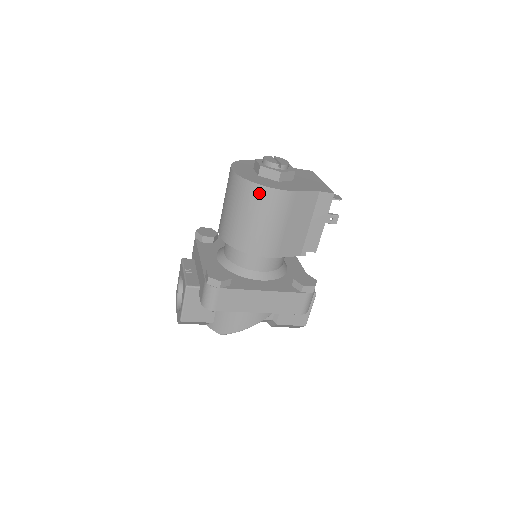
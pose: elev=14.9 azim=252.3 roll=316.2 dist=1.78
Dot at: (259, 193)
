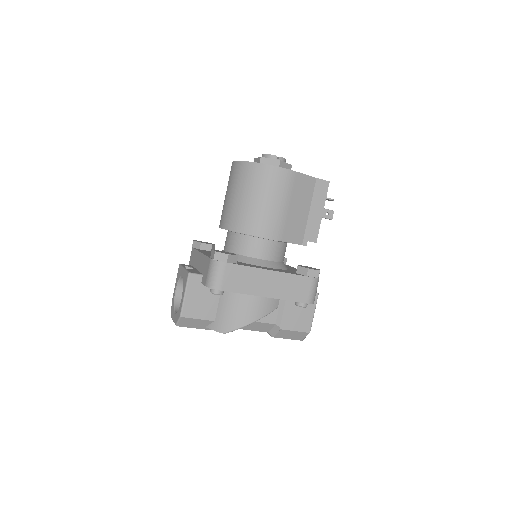
Dot at: (263, 172)
